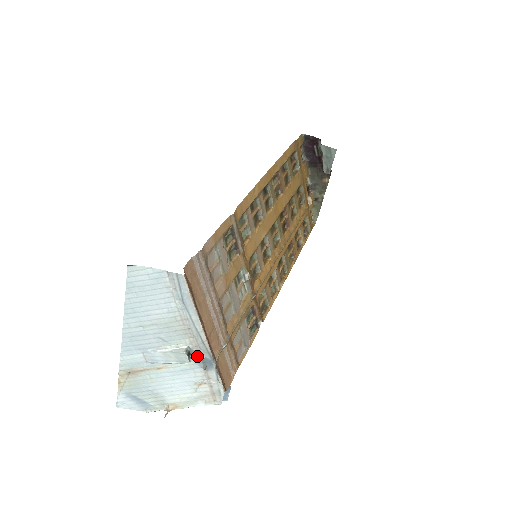
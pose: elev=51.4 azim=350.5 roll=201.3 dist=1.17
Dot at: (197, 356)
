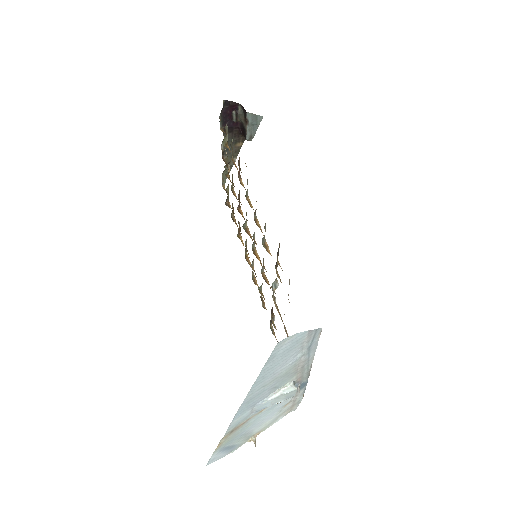
Dot at: (295, 385)
